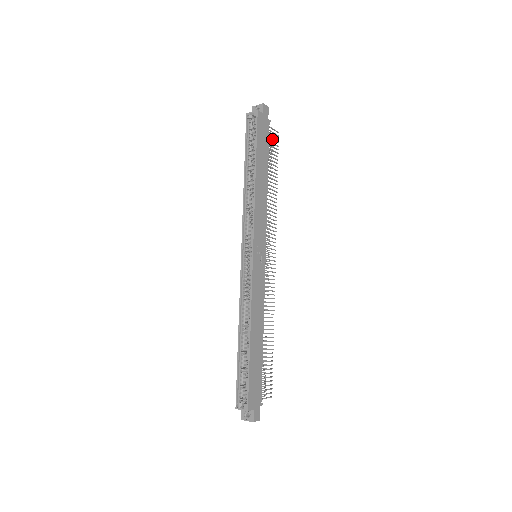
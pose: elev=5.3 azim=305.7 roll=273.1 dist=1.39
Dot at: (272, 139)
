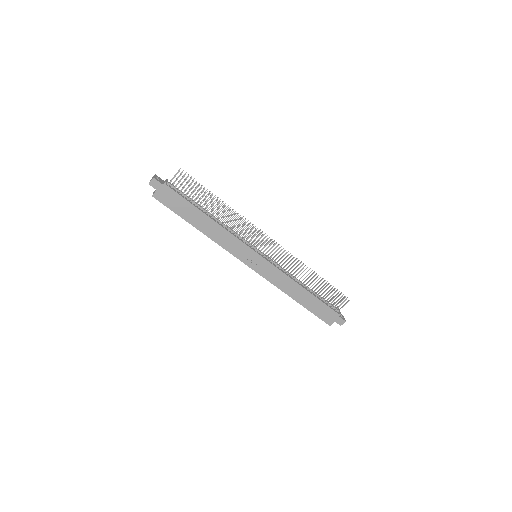
Dot at: occluded
